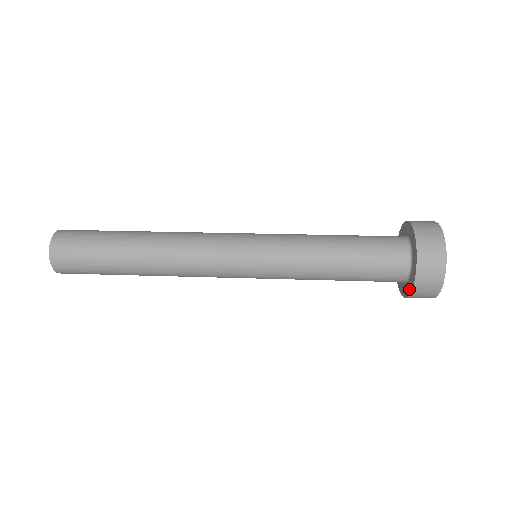
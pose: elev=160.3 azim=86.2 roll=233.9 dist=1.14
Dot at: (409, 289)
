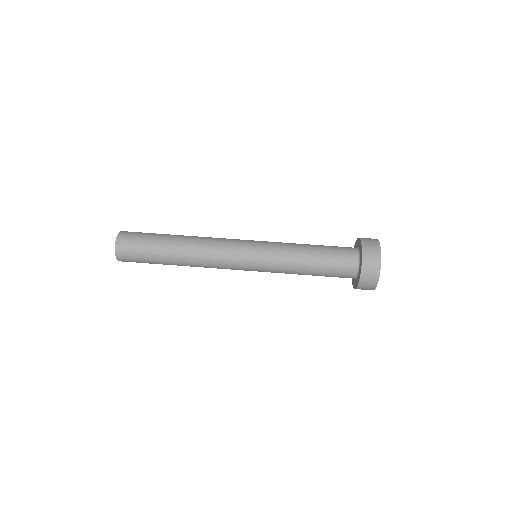
Dot at: (354, 286)
